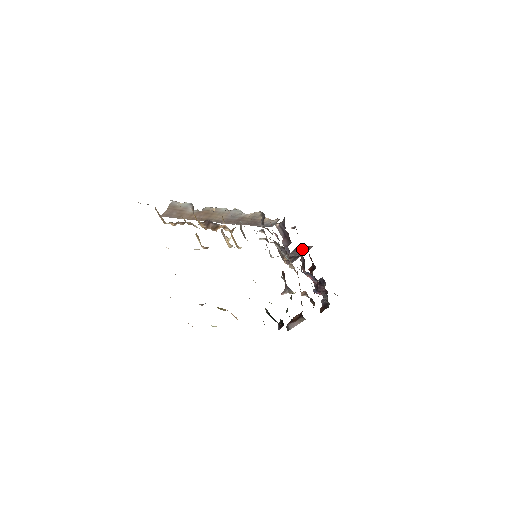
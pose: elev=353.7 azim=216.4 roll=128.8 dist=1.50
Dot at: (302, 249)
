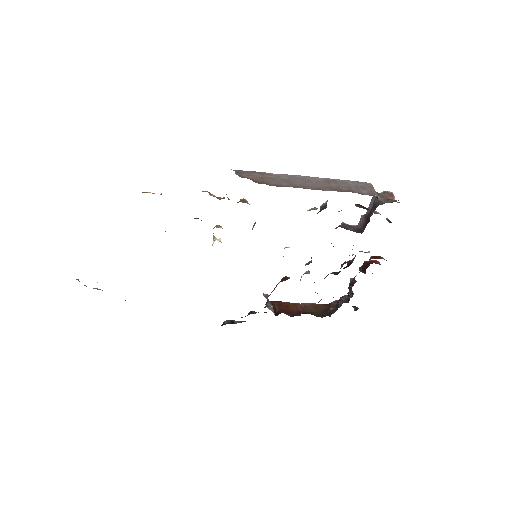
Dot at: occluded
